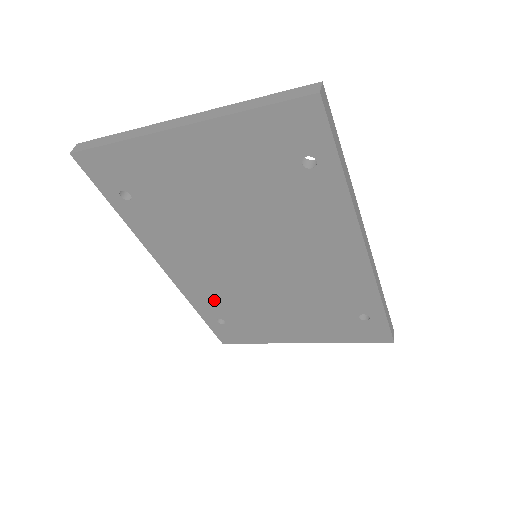
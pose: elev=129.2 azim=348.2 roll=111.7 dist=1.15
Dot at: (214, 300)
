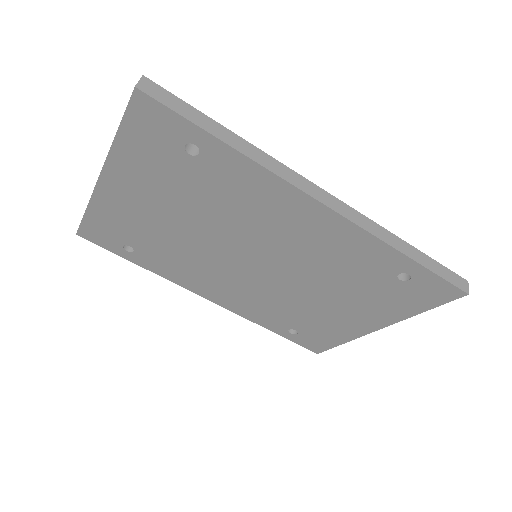
Dot at: (267, 313)
